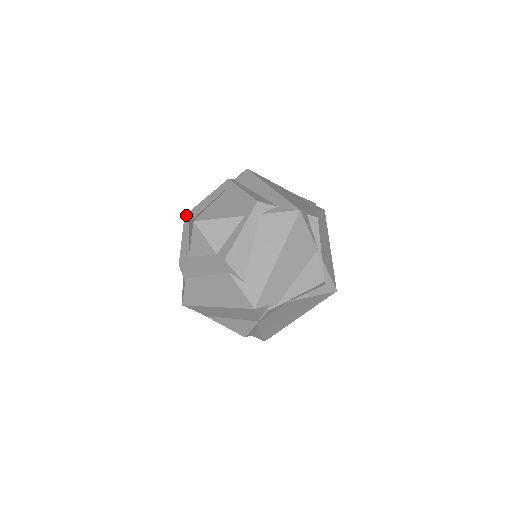
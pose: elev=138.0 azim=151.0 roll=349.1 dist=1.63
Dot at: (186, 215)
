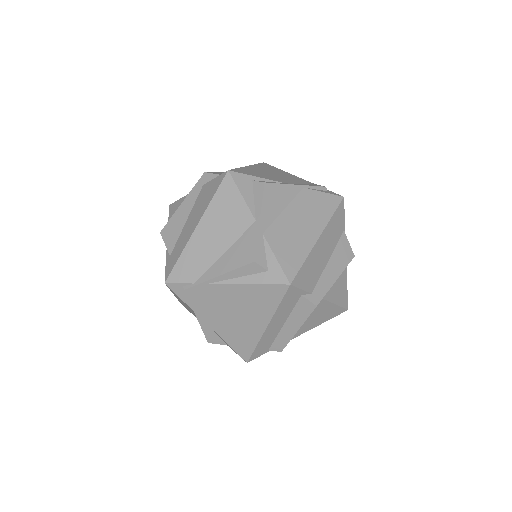
Dot at: occluded
